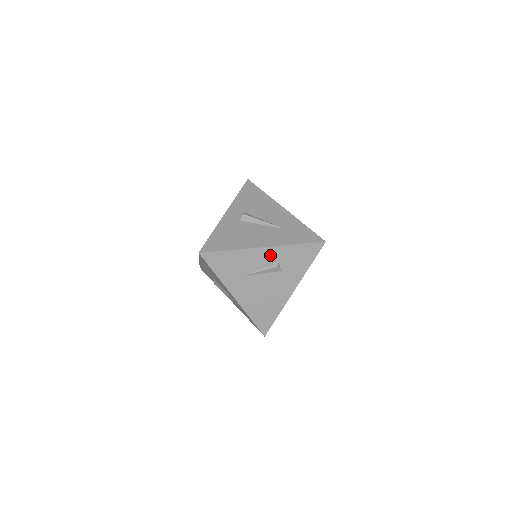
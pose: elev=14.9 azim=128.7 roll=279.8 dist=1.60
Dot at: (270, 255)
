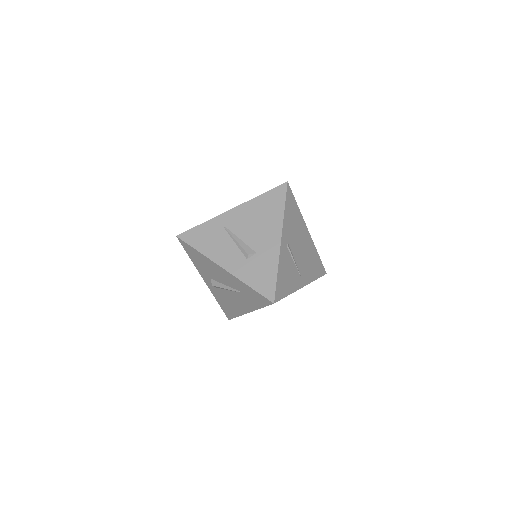
Dot at: occluded
